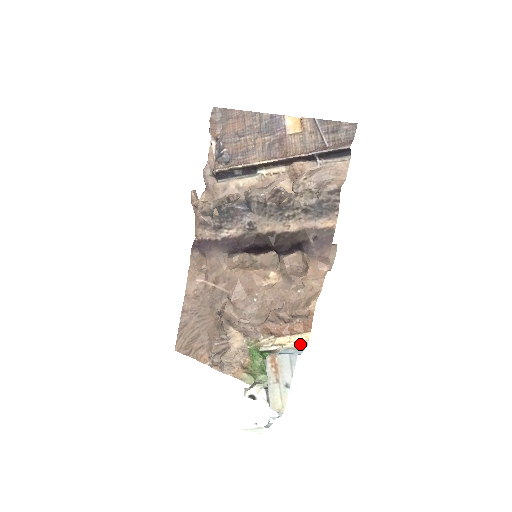
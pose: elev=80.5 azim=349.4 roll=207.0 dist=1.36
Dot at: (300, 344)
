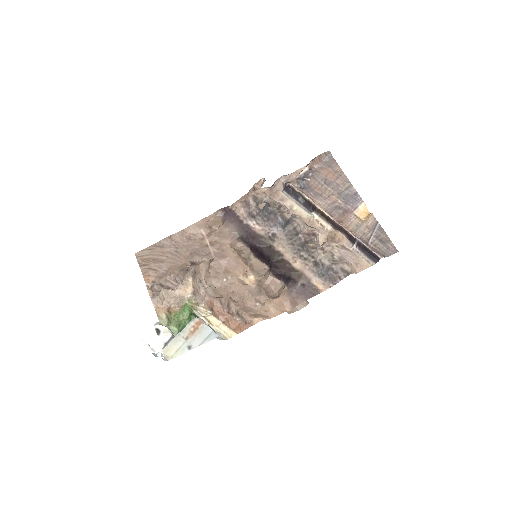
Dot at: (222, 334)
